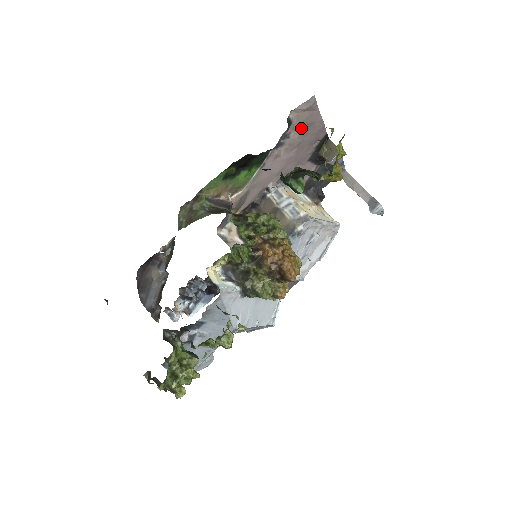
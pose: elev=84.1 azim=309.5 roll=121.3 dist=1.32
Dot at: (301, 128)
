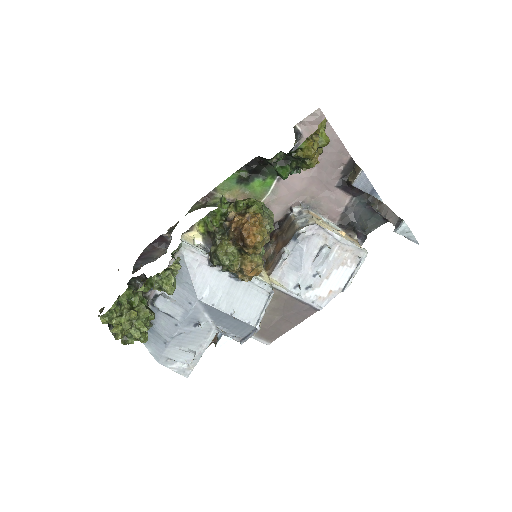
Dot at: occluded
